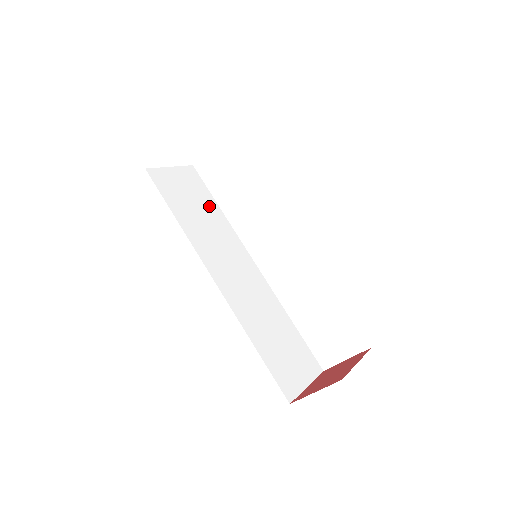
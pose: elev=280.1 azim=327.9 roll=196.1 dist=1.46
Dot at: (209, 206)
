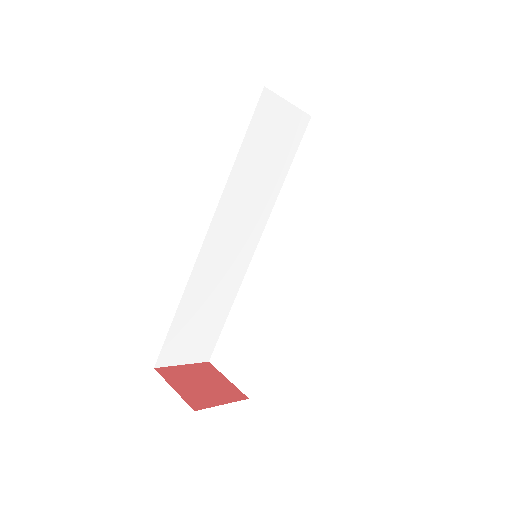
Dot at: (279, 167)
